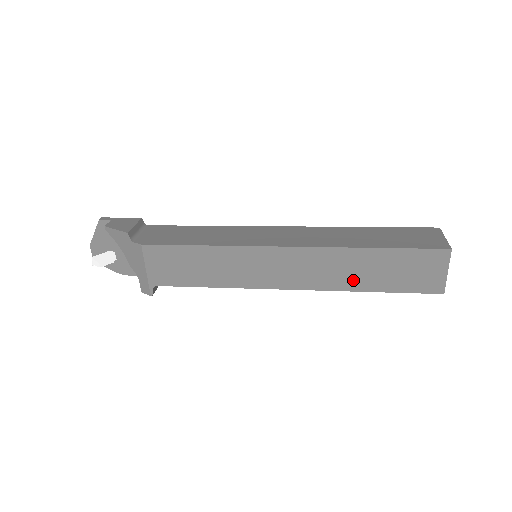
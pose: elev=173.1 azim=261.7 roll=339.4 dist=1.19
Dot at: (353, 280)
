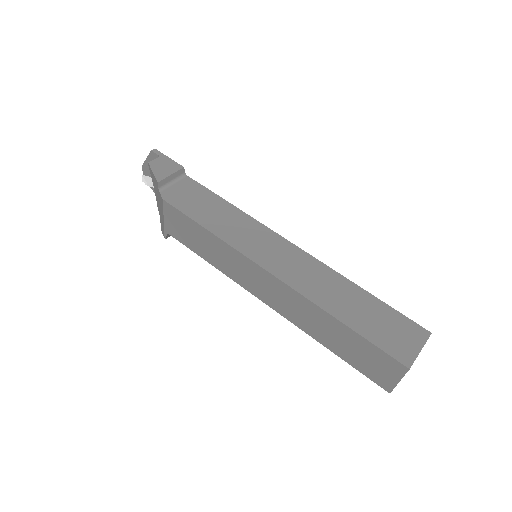
Dot at: (316, 331)
